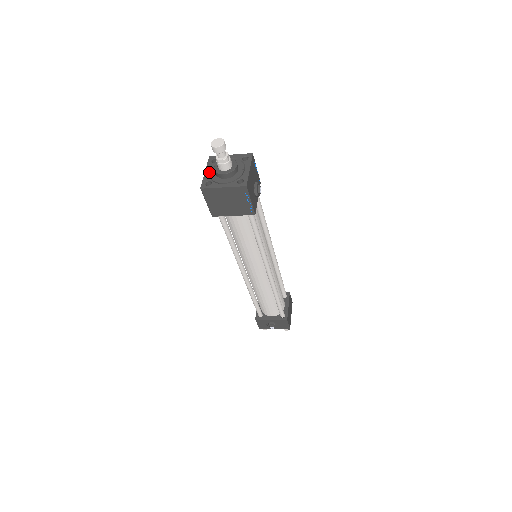
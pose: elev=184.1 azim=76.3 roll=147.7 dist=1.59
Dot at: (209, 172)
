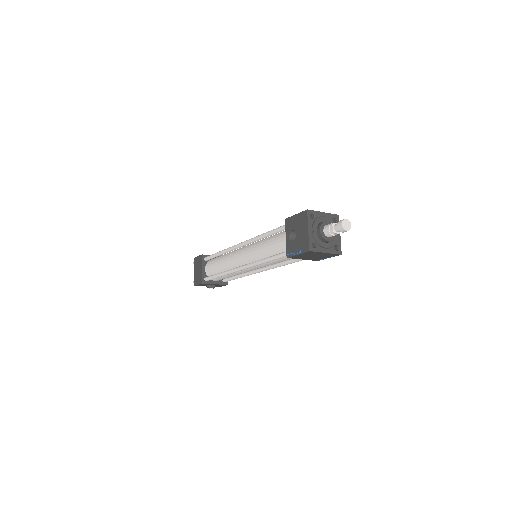
Dot at: (312, 231)
